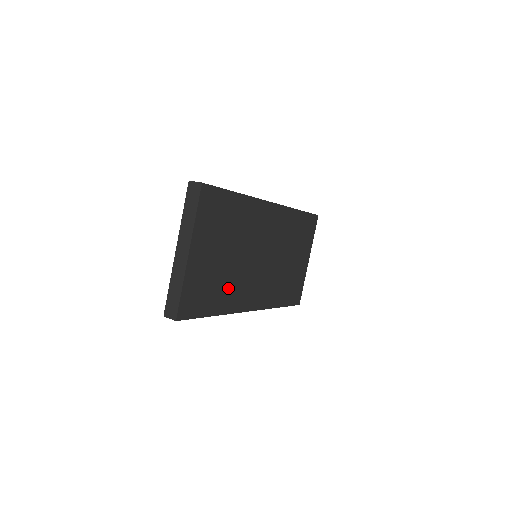
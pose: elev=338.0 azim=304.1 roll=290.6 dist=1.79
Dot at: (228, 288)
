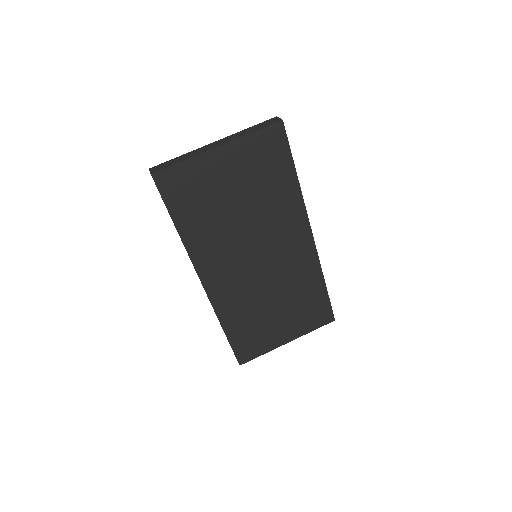
Dot at: (210, 230)
